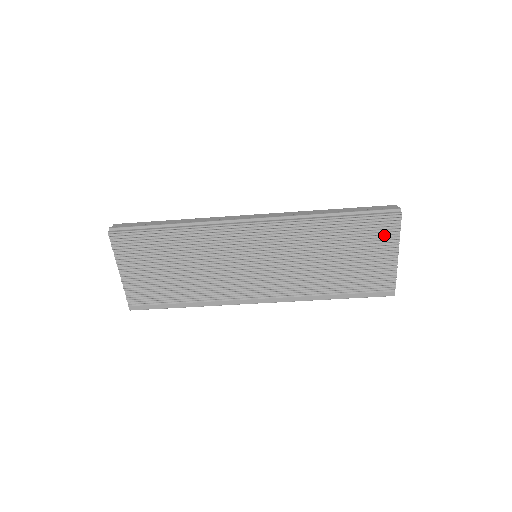
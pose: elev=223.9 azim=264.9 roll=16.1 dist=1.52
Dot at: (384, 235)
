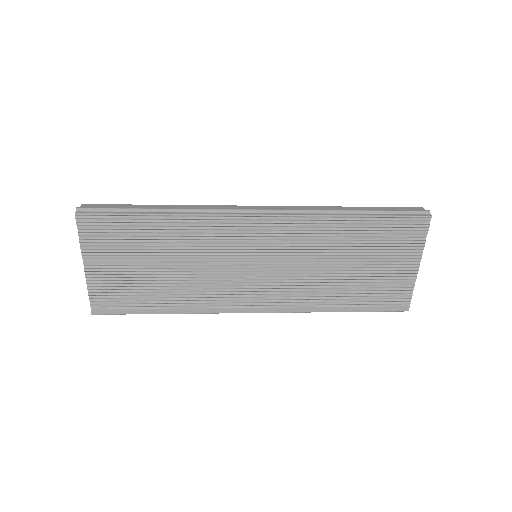
Dot at: (408, 240)
